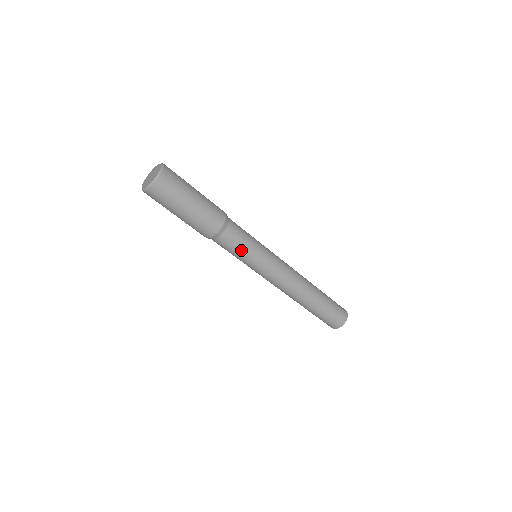
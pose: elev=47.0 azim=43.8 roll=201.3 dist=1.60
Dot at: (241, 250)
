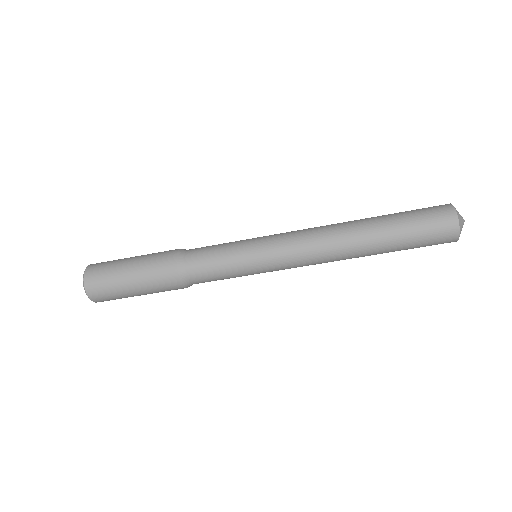
Dot at: (227, 278)
